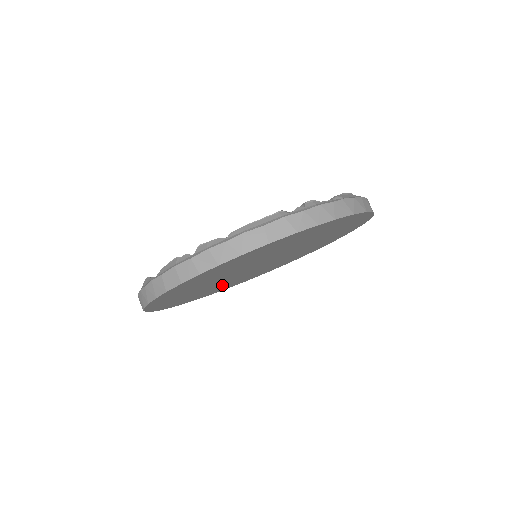
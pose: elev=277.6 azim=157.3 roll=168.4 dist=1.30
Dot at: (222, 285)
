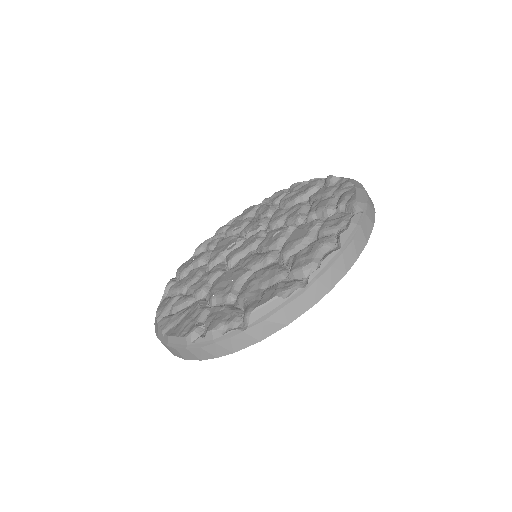
Dot at: occluded
